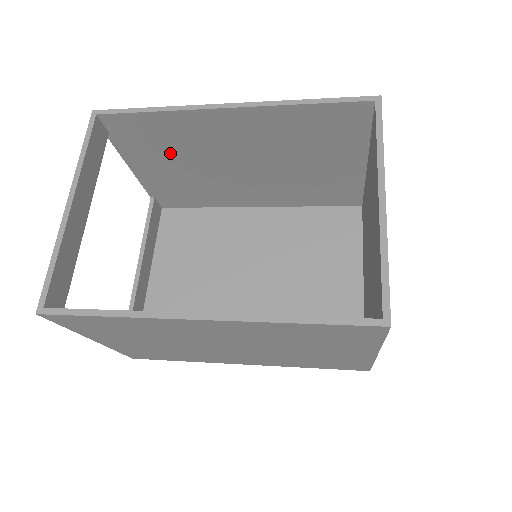
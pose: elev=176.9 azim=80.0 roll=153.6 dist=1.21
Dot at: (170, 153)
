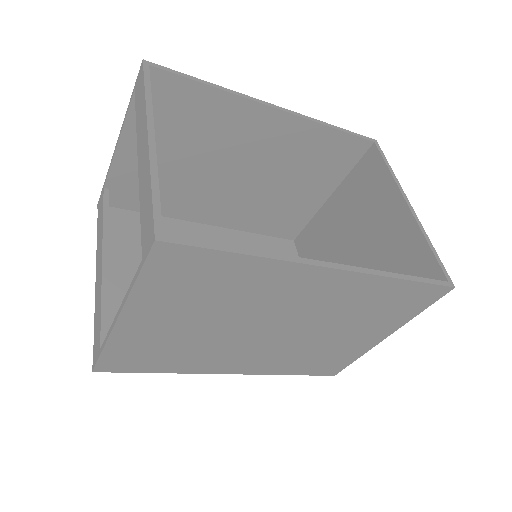
Dot at: (181, 138)
